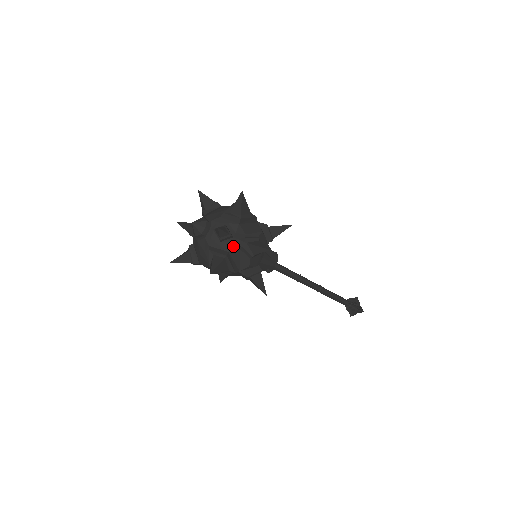
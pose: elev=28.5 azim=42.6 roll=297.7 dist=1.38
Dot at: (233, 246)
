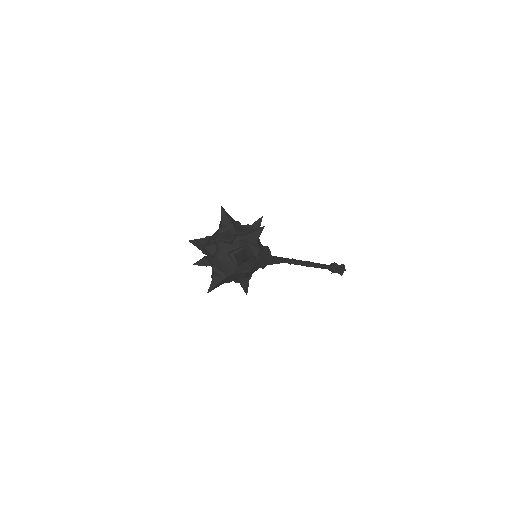
Dot at: (241, 242)
